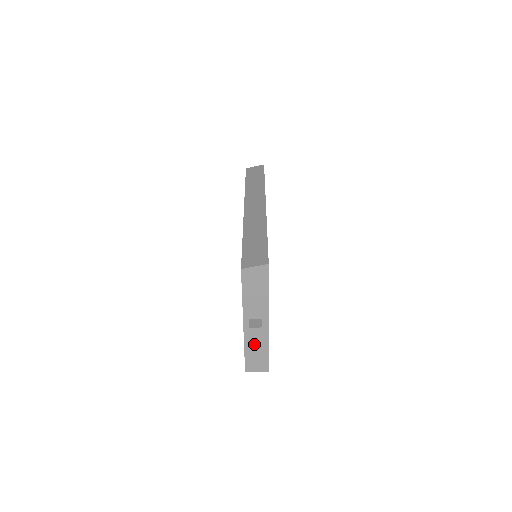
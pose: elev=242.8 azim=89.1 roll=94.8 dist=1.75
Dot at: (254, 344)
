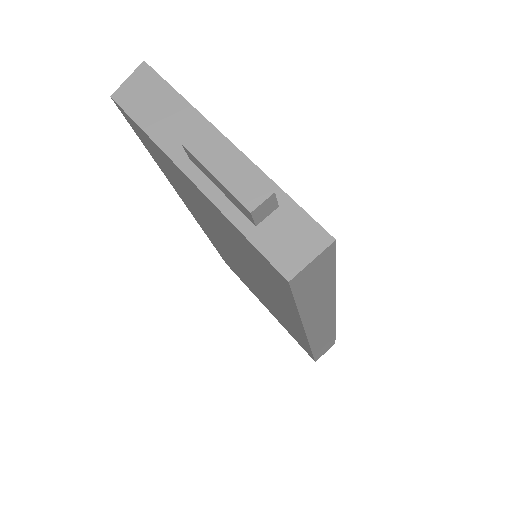
Dot at: (219, 168)
